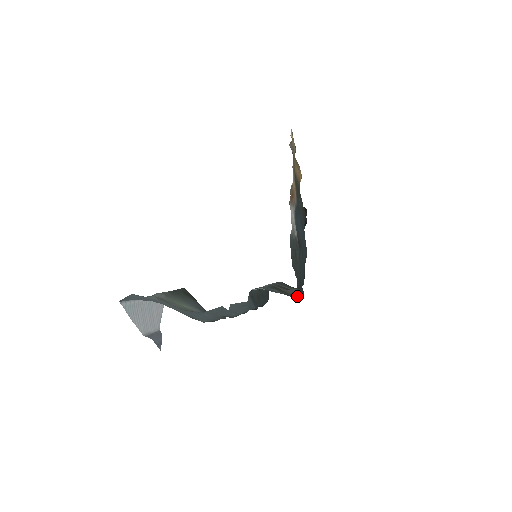
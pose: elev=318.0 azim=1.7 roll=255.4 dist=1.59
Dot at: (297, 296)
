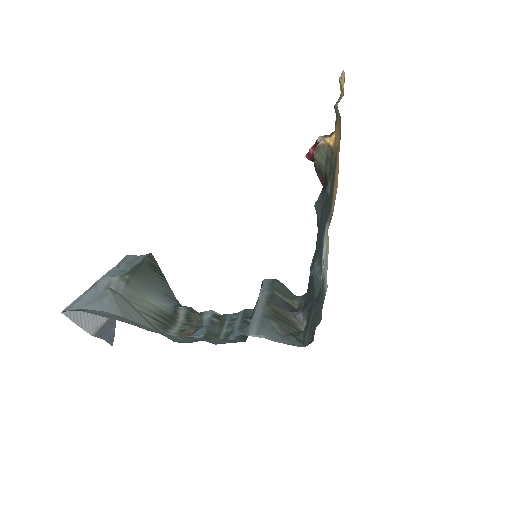
Dot at: occluded
